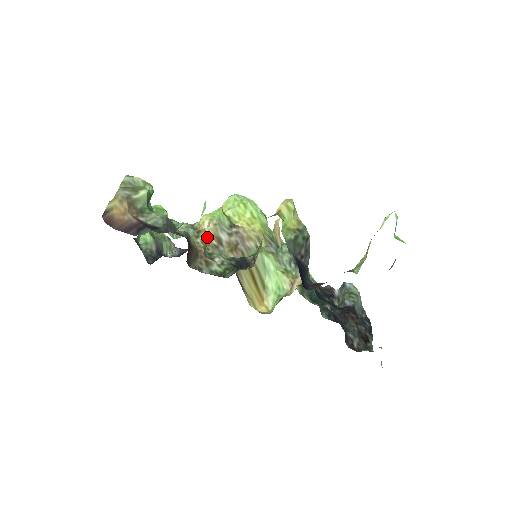
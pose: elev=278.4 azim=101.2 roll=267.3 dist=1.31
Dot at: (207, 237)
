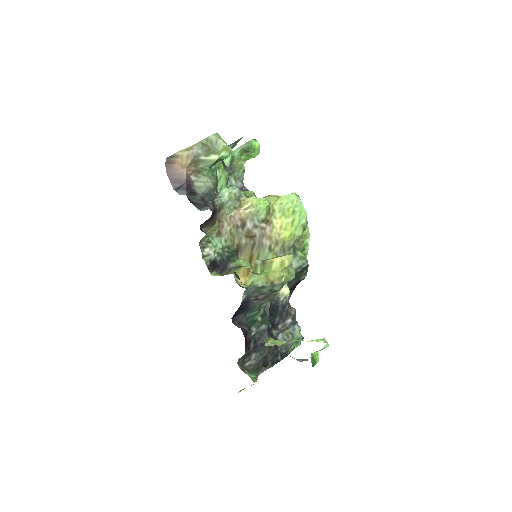
Dot at: (213, 232)
